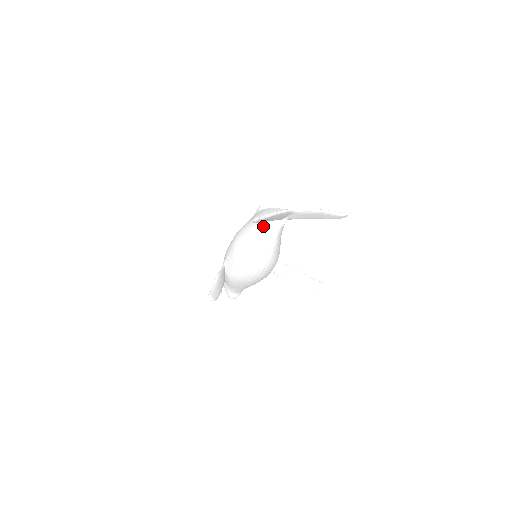
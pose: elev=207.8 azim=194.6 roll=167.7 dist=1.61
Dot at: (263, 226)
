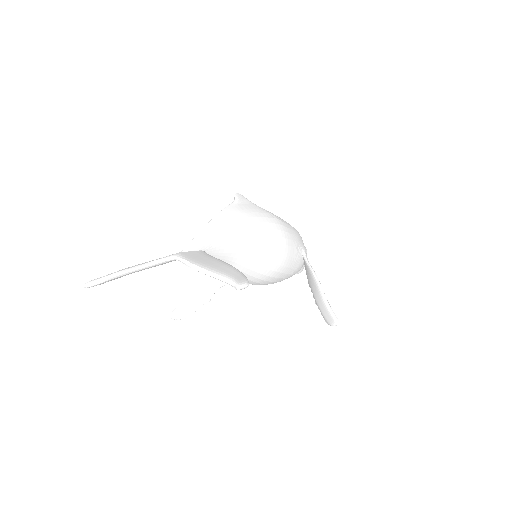
Dot at: occluded
